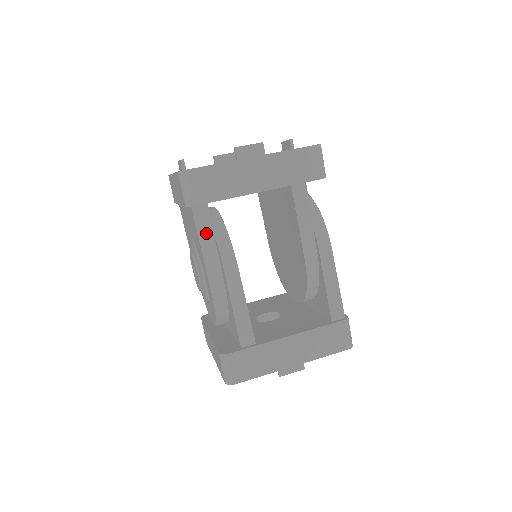
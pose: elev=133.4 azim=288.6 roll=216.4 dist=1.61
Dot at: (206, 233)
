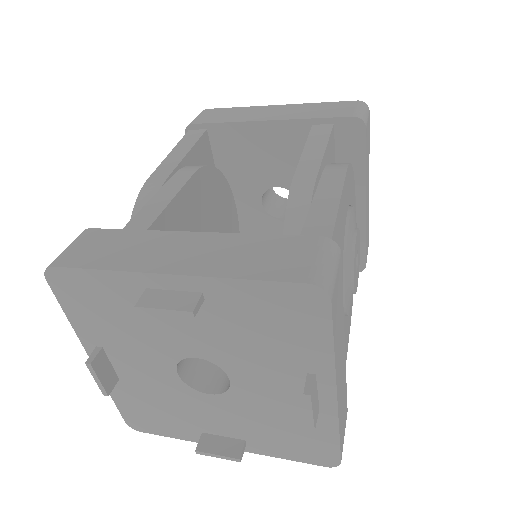
Dot at: (186, 145)
